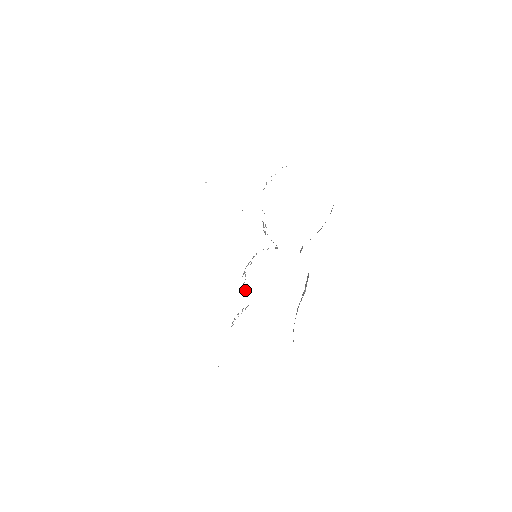
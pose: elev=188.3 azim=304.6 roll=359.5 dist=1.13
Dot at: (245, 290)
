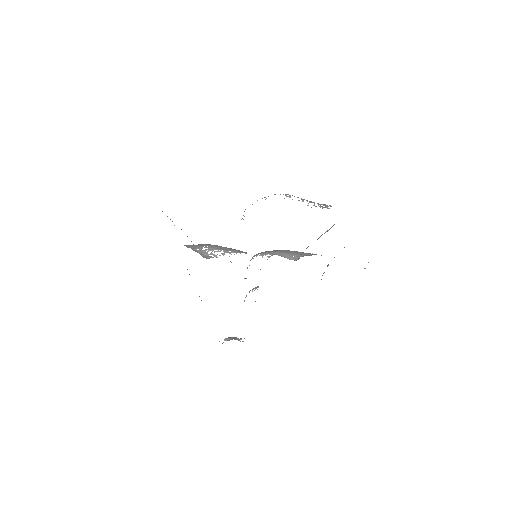
Dot at: occluded
